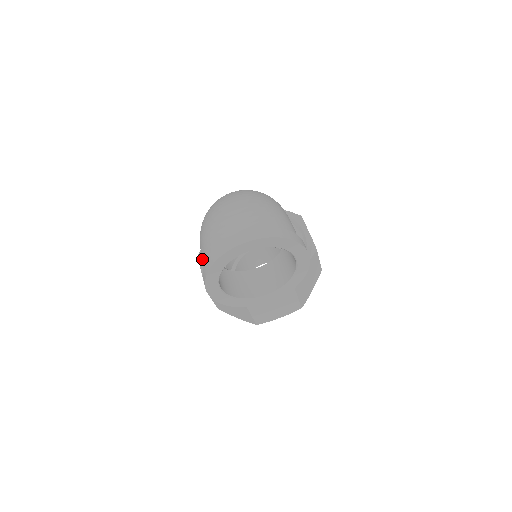
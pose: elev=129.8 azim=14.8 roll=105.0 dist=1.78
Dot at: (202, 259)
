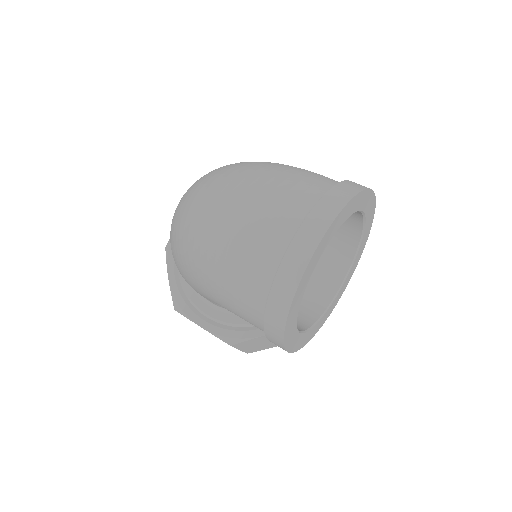
Dot at: (241, 311)
